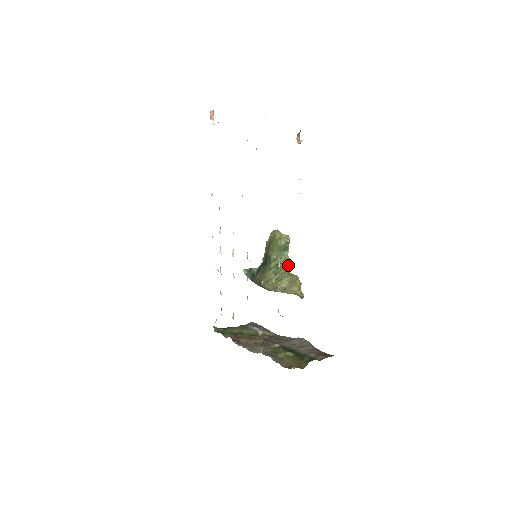
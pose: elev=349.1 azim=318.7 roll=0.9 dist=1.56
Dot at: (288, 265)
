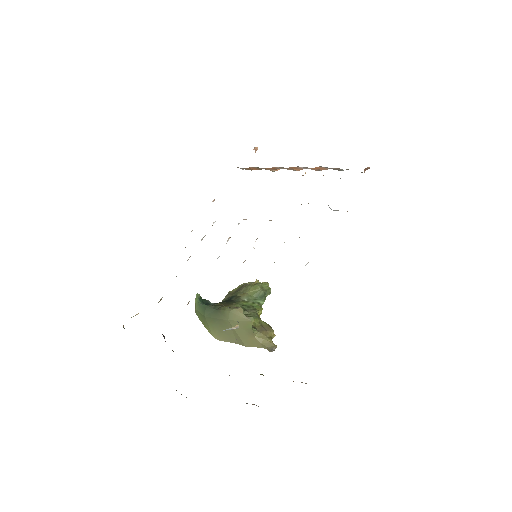
Dot at: (261, 313)
